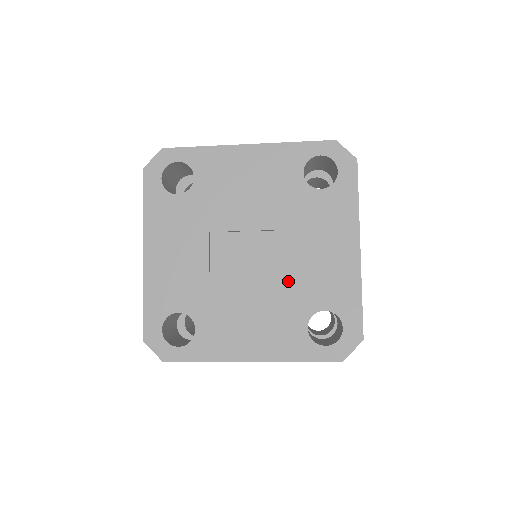
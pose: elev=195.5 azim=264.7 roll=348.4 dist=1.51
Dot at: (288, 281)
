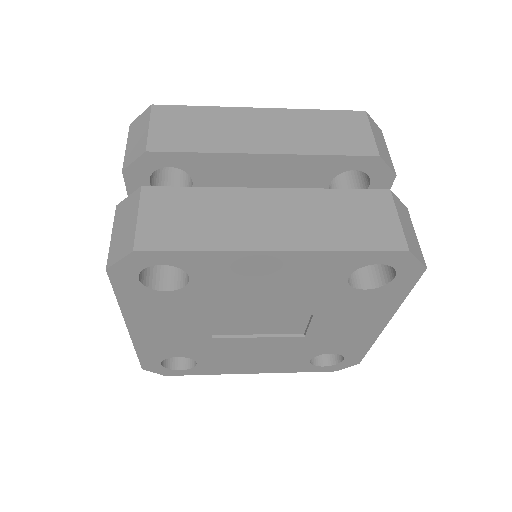
Dot at: (300, 342)
